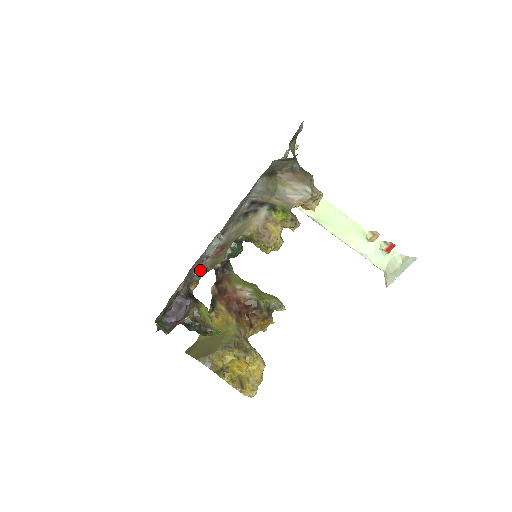
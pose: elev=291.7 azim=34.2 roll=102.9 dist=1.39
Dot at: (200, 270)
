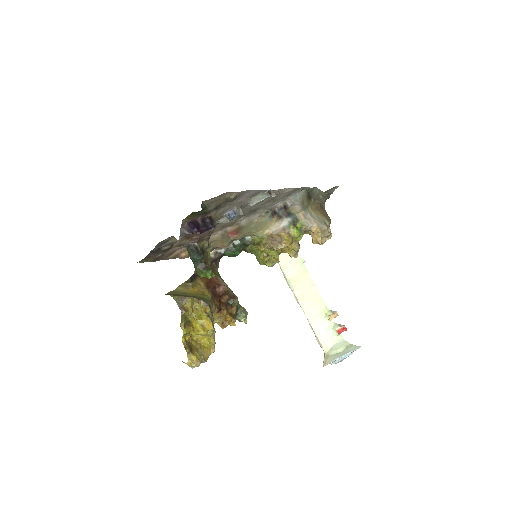
Dot at: (236, 212)
